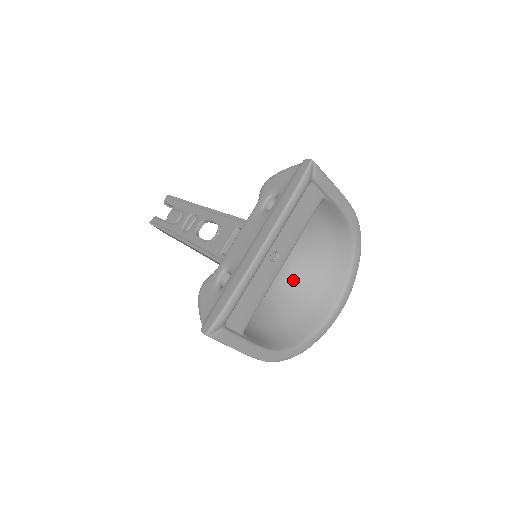
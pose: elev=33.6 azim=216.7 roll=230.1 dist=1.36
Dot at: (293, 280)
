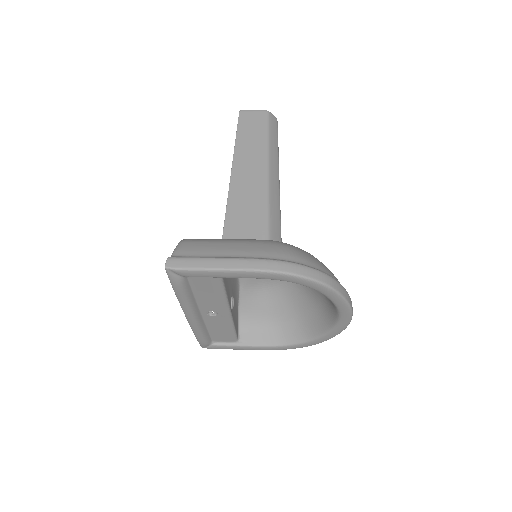
Dot at: occluded
